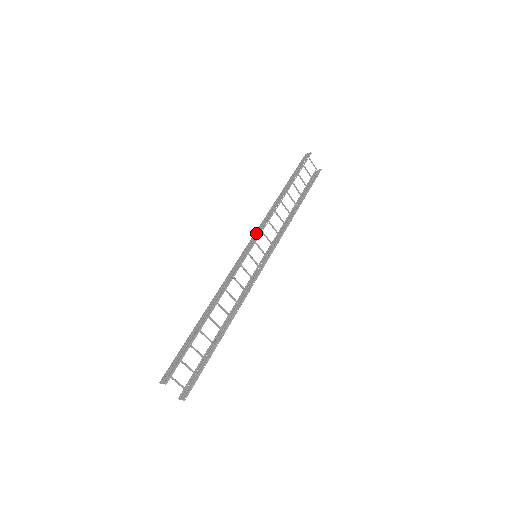
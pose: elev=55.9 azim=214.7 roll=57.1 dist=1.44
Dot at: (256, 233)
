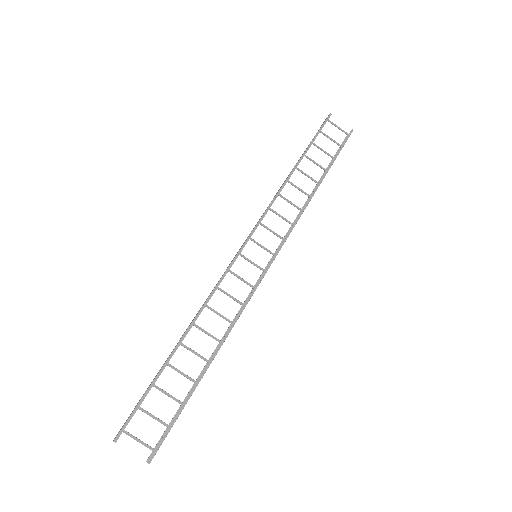
Dot at: occluded
